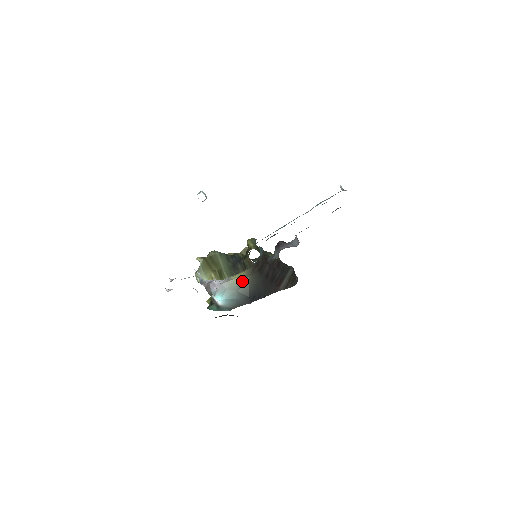
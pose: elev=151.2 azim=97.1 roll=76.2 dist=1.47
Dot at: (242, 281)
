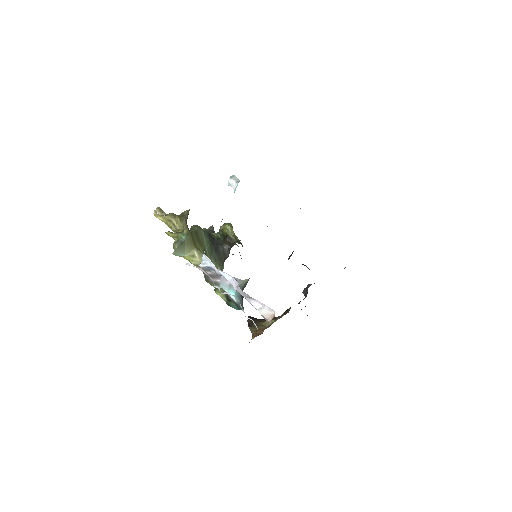
Dot at: occluded
